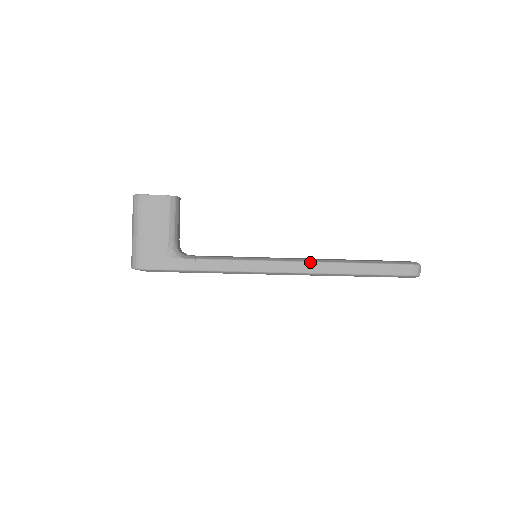
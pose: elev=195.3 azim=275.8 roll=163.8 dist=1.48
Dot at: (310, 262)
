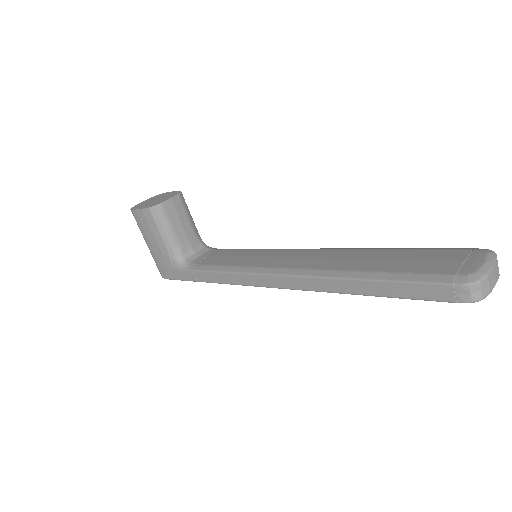
Dot at: (295, 276)
